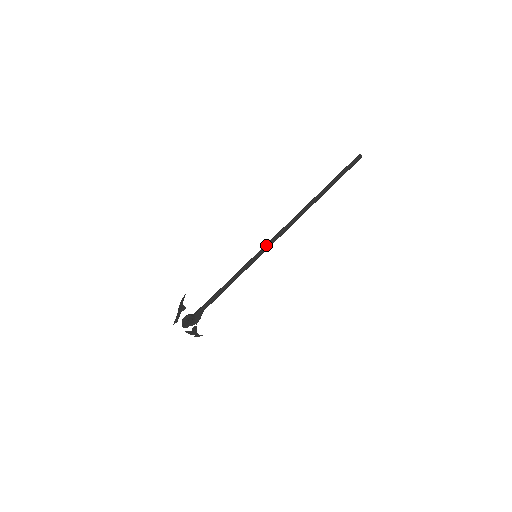
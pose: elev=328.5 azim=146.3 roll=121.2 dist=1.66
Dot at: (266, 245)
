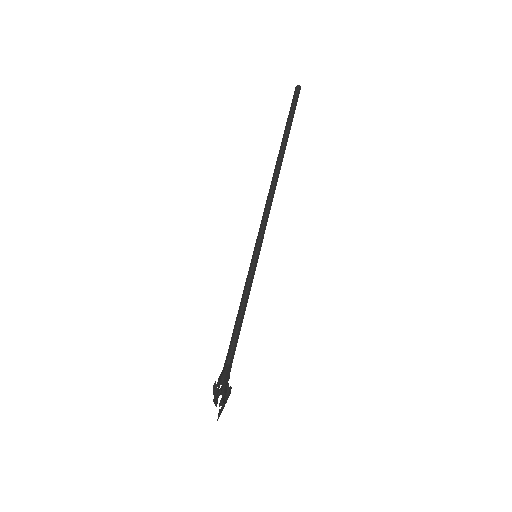
Dot at: (257, 236)
